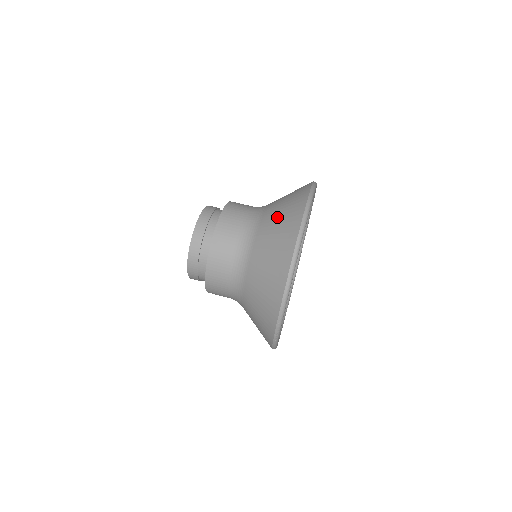
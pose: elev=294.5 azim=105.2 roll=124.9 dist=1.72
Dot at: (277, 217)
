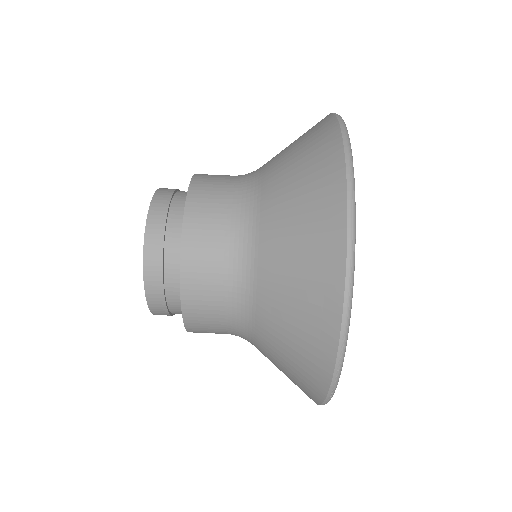
Dot at: (291, 184)
